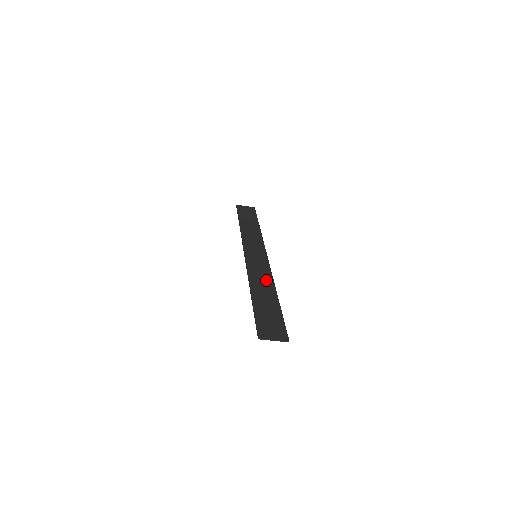
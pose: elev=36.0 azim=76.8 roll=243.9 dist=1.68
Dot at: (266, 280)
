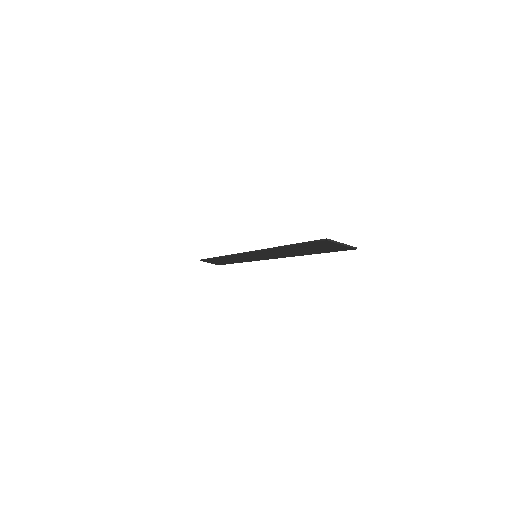
Dot at: occluded
